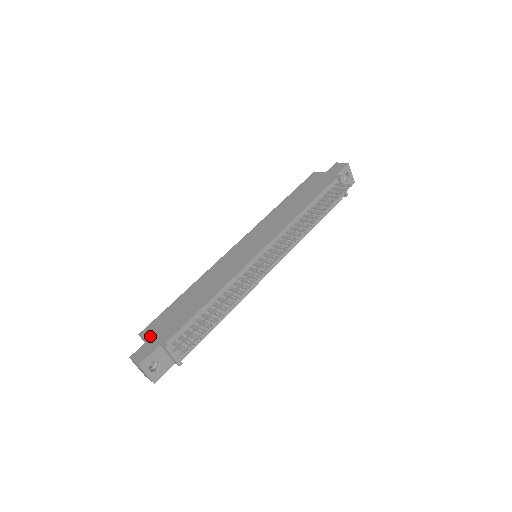
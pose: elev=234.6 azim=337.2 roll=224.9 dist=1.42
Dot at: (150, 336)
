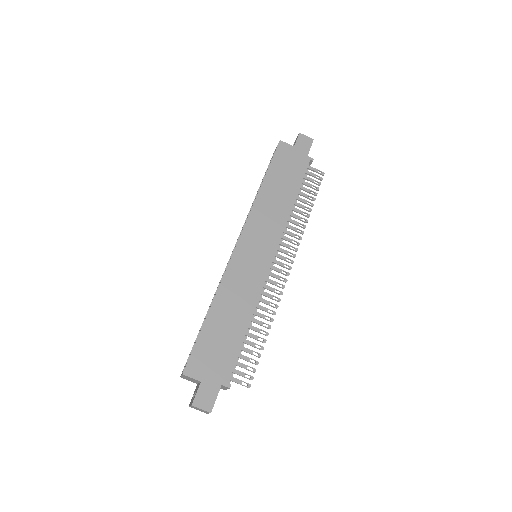
Dot at: (201, 376)
